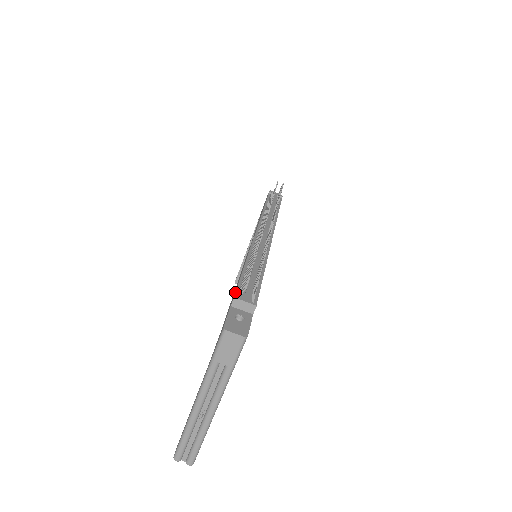
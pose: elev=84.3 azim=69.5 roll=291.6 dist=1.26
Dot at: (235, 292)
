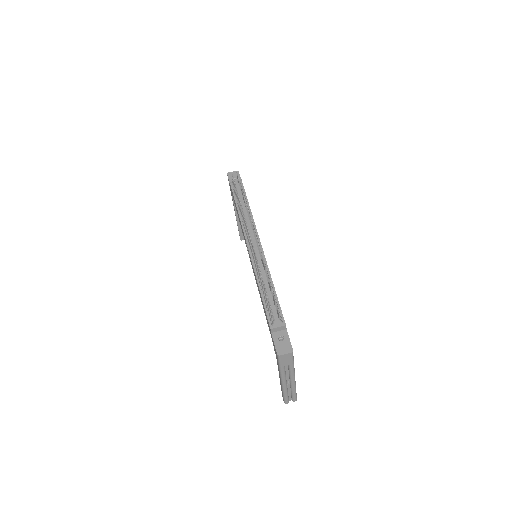
Dot at: (268, 322)
